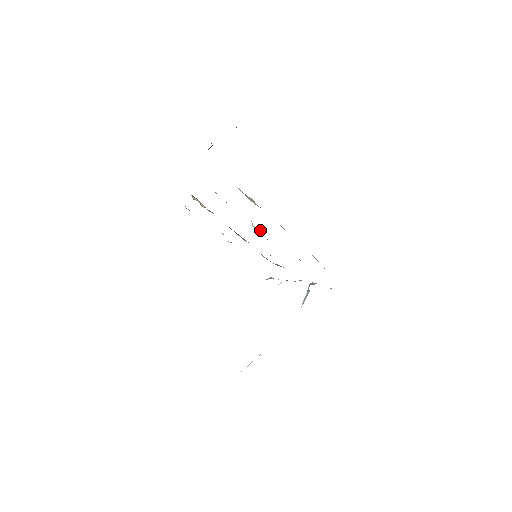
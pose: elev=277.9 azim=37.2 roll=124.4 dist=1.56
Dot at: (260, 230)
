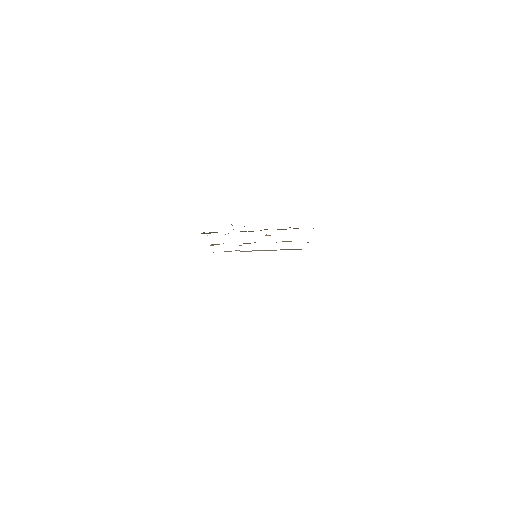
Dot at: occluded
